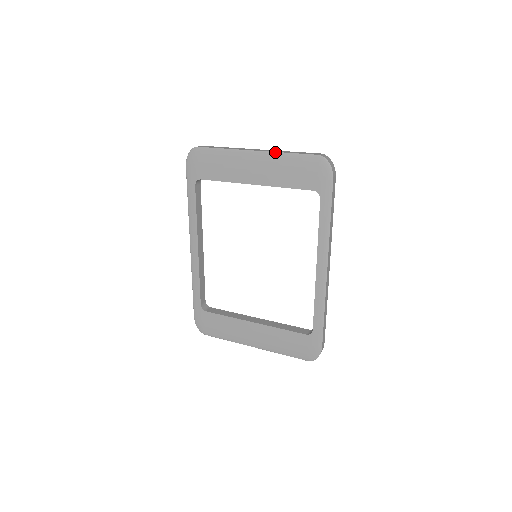
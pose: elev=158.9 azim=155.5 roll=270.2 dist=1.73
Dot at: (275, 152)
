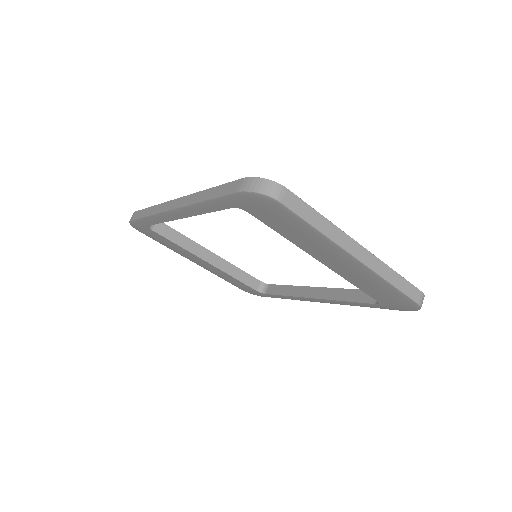
Dot at: (379, 276)
